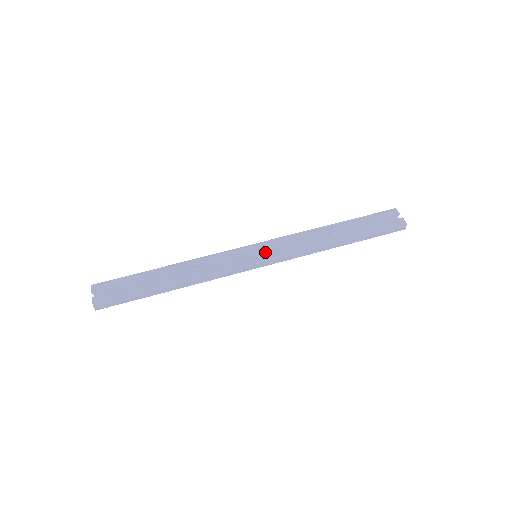
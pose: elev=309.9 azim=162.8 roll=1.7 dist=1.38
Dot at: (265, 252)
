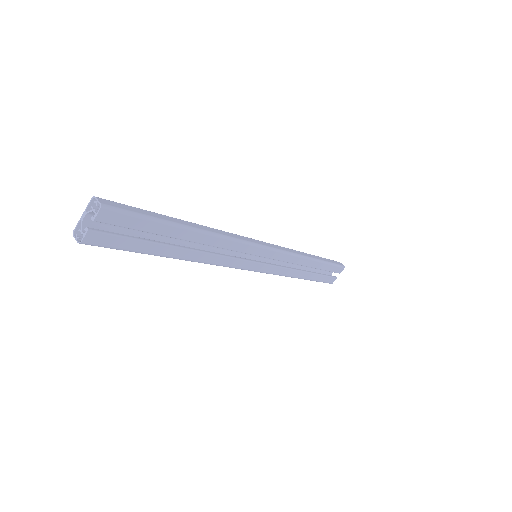
Dot at: occluded
